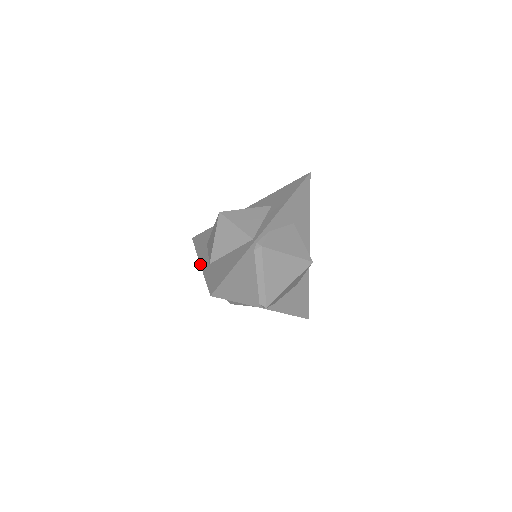
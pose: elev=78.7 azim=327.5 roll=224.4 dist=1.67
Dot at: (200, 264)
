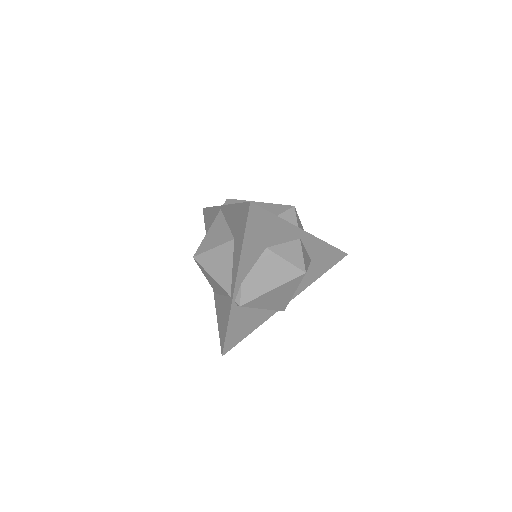
Dot at: occluded
